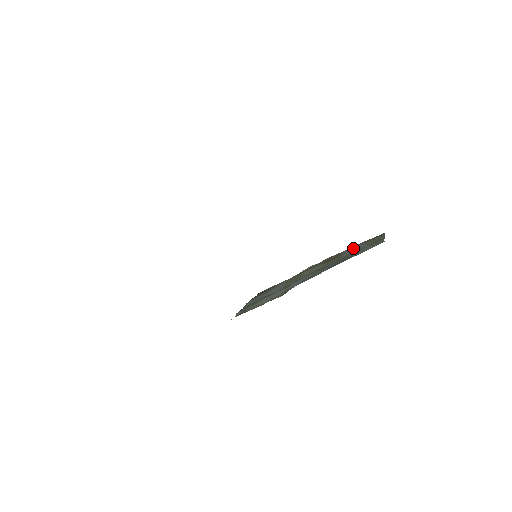
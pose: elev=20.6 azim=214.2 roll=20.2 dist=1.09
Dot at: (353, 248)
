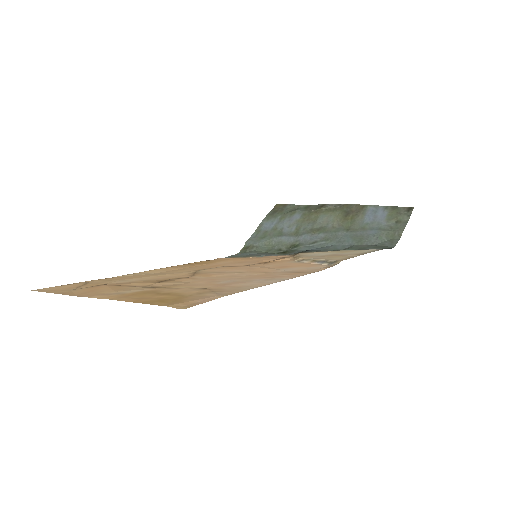
Dot at: (375, 212)
